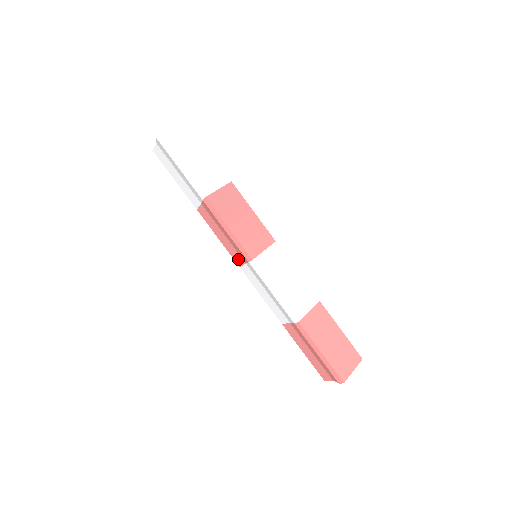
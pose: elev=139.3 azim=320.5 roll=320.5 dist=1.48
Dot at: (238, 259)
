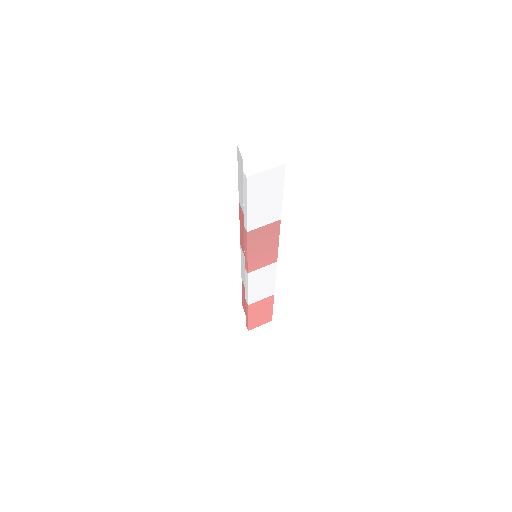
Dot at: (242, 246)
